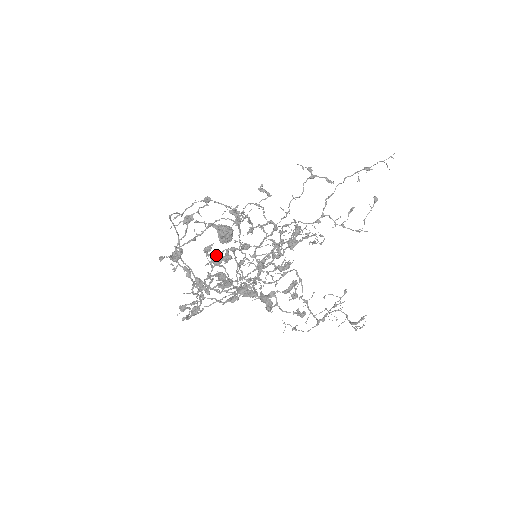
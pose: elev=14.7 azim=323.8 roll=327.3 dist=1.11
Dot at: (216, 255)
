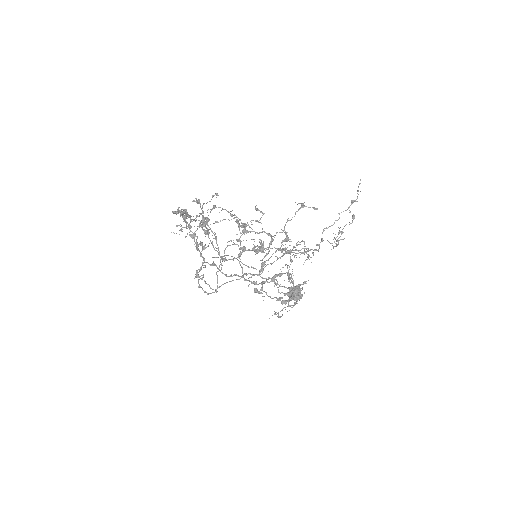
Dot at: occluded
